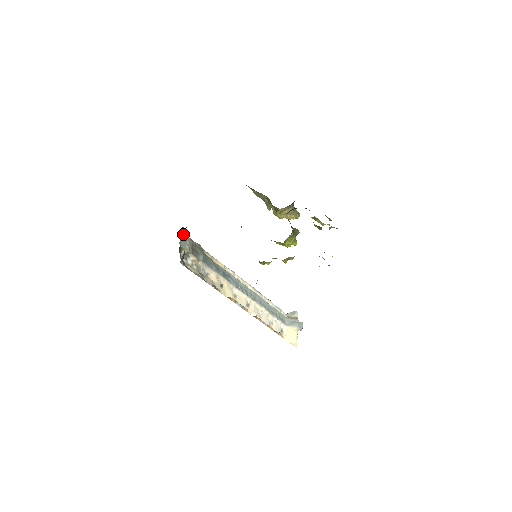
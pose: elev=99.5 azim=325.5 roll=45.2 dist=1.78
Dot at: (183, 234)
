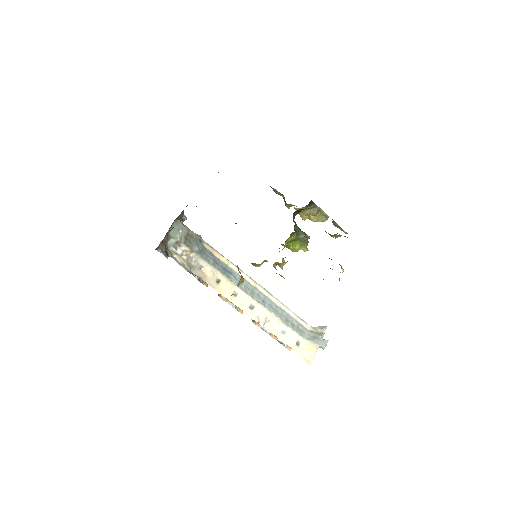
Dot at: (177, 223)
